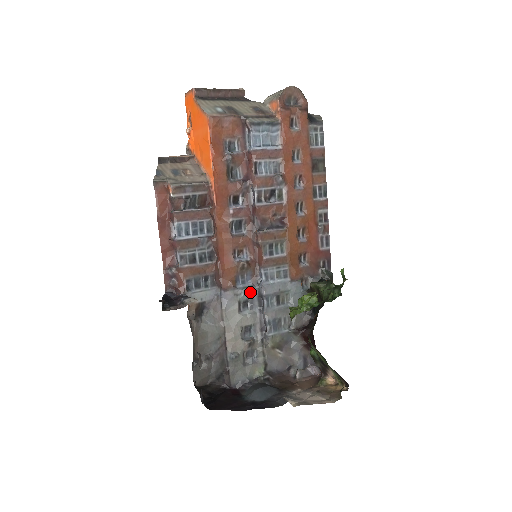
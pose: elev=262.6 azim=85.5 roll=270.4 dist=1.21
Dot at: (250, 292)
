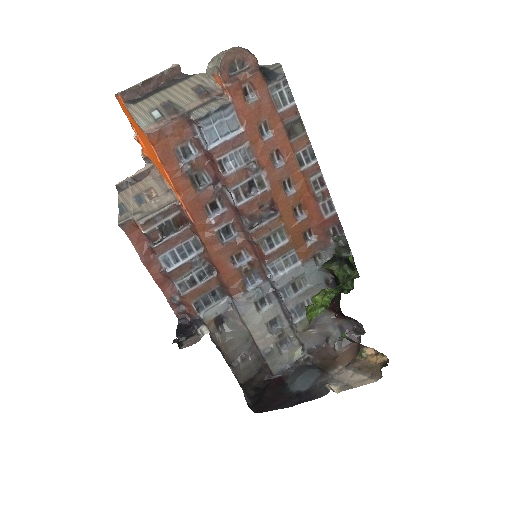
Dot at: (263, 290)
